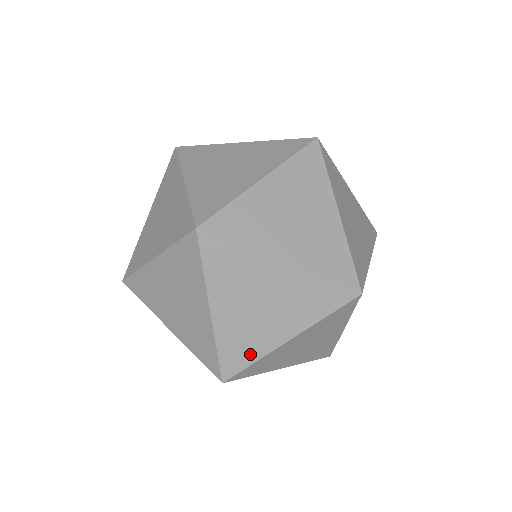
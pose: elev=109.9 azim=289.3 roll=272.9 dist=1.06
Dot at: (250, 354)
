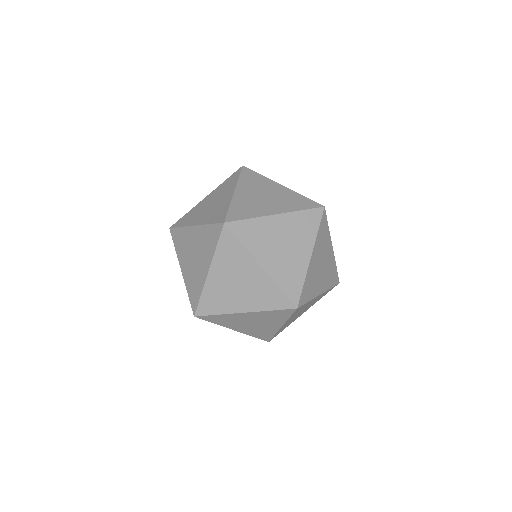
Dot at: (218, 308)
